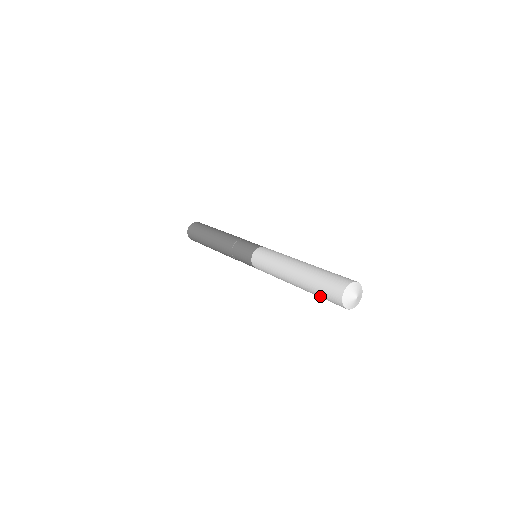
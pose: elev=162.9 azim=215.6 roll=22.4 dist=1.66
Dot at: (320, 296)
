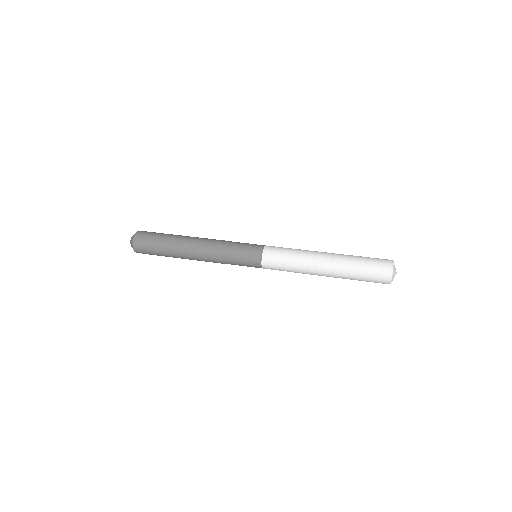
Dot at: (361, 278)
